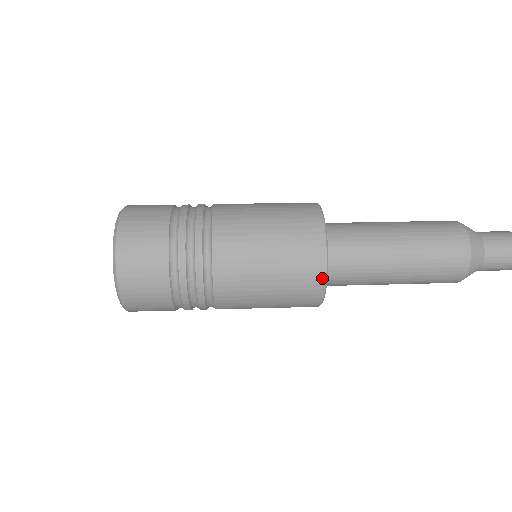
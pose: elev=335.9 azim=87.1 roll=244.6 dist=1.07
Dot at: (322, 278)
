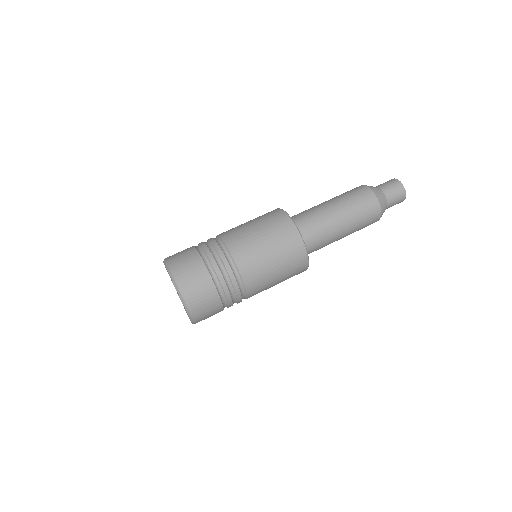
Dot at: occluded
